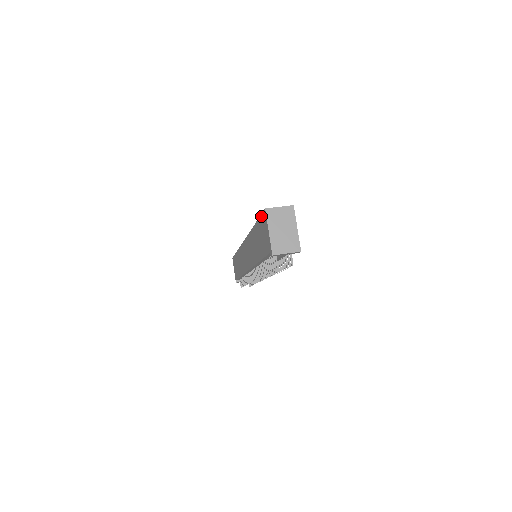
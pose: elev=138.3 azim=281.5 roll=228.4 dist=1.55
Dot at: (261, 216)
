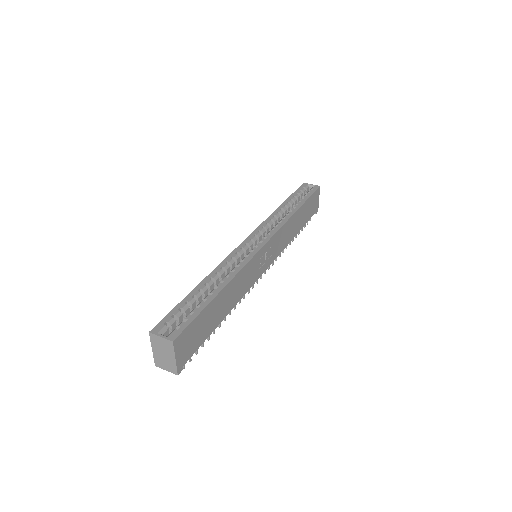
Dot at: (165, 317)
